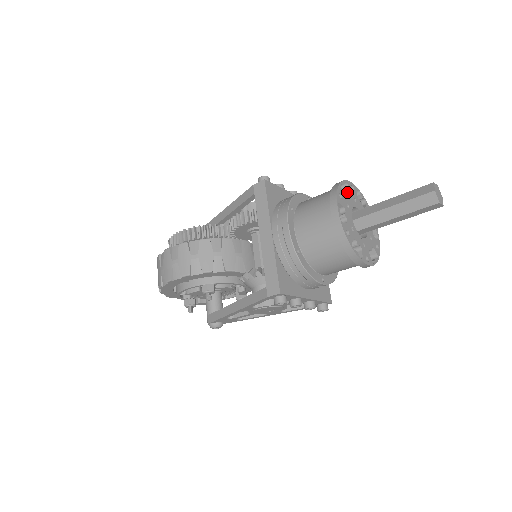
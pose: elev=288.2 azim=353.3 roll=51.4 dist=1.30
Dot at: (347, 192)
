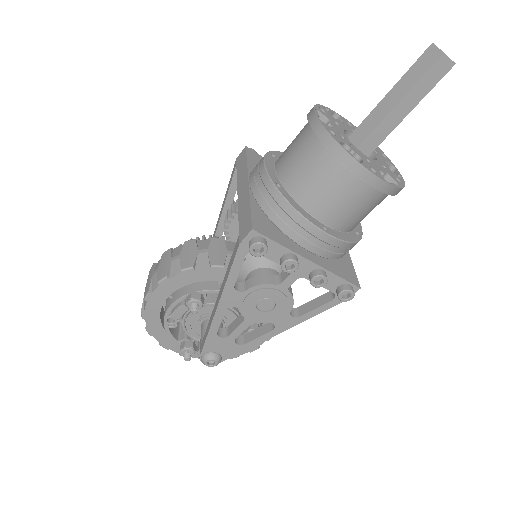
Dot at: occluded
